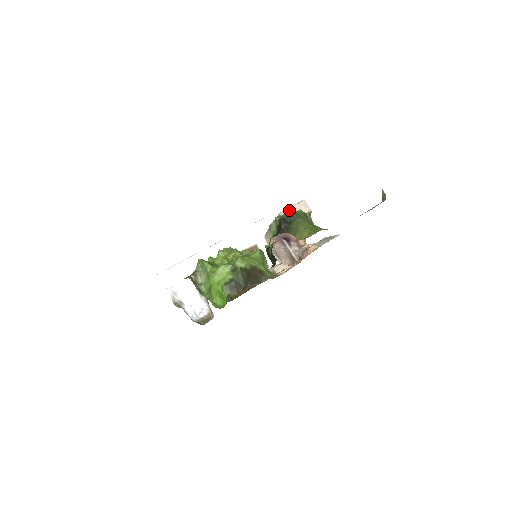
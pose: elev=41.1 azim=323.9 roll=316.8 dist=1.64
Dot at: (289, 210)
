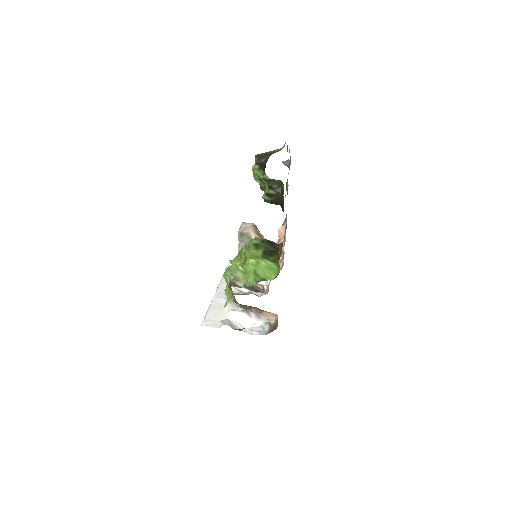
Dot at: (241, 229)
